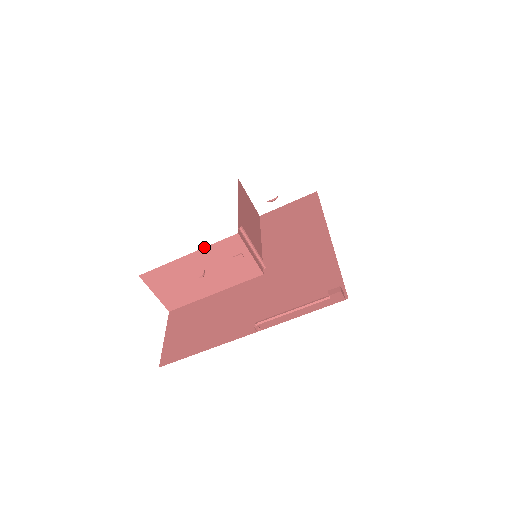
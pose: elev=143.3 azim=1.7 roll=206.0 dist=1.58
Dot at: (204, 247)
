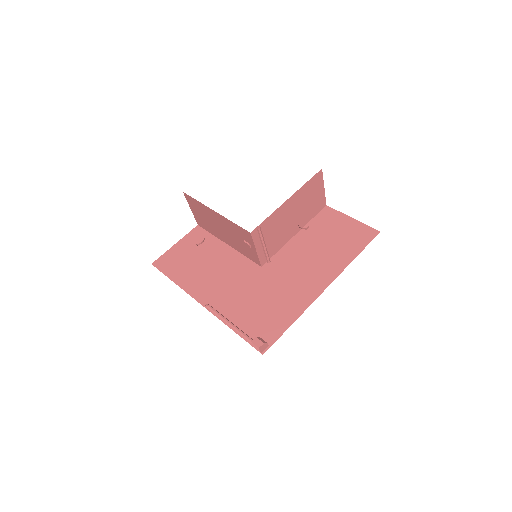
Dot at: (226, 218)
